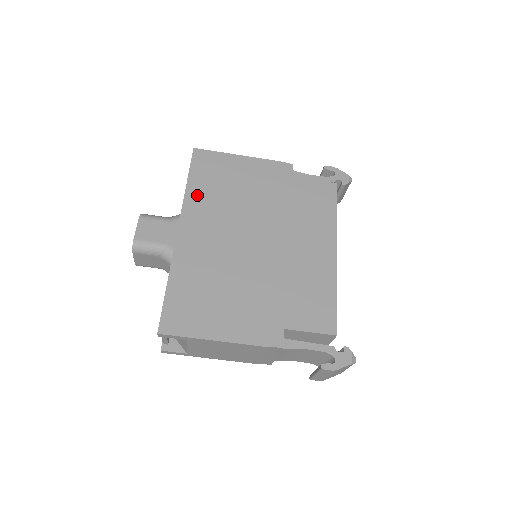
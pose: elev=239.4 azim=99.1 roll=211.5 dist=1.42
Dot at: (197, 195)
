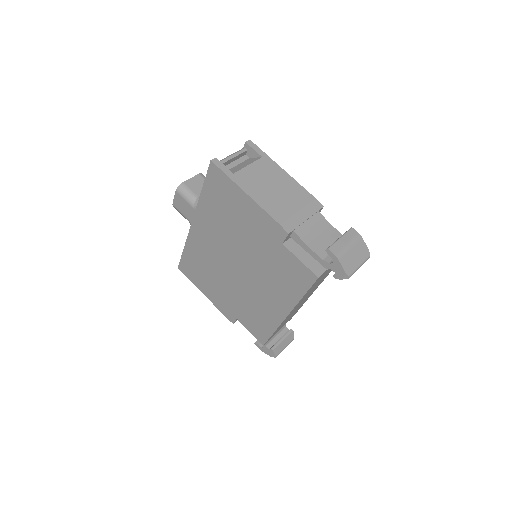
Dot at: occluded
